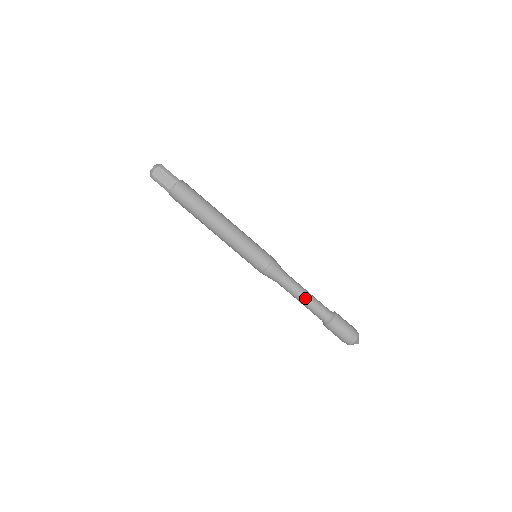
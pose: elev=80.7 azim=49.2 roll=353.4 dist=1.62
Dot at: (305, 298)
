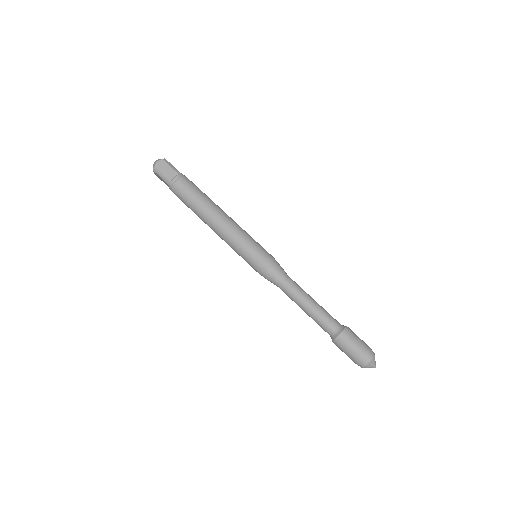
Dot at: (309, 304)
